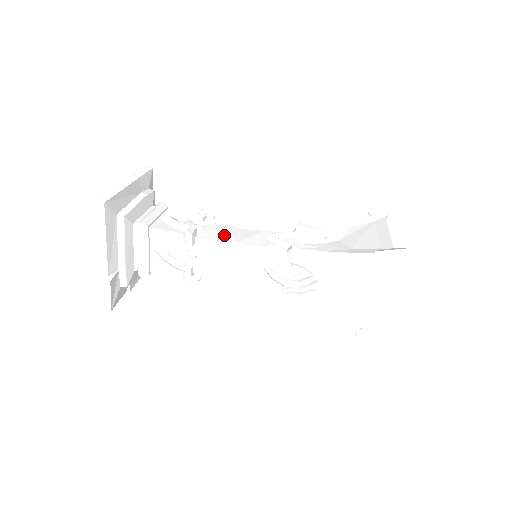
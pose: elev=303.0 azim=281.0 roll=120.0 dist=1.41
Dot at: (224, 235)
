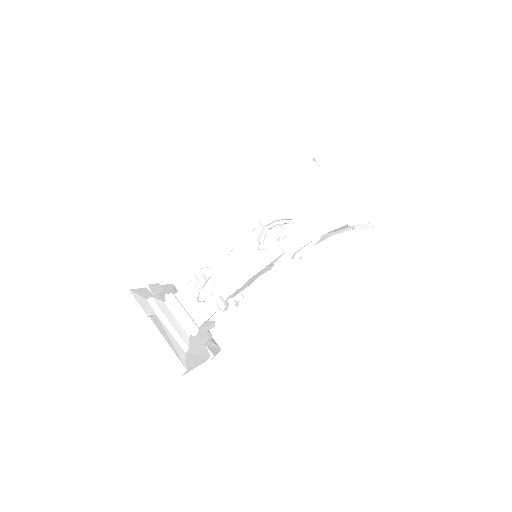
Dot at: (234, 279)
